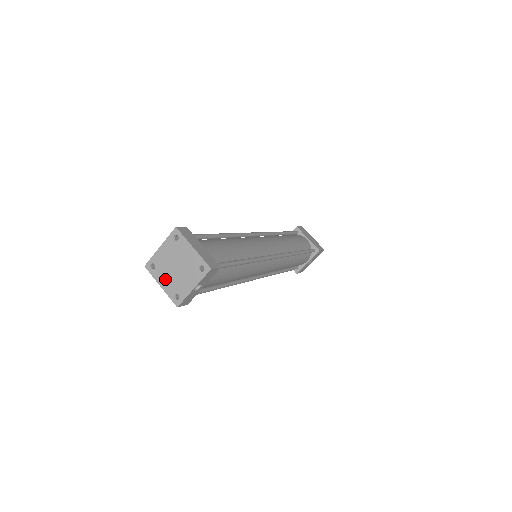
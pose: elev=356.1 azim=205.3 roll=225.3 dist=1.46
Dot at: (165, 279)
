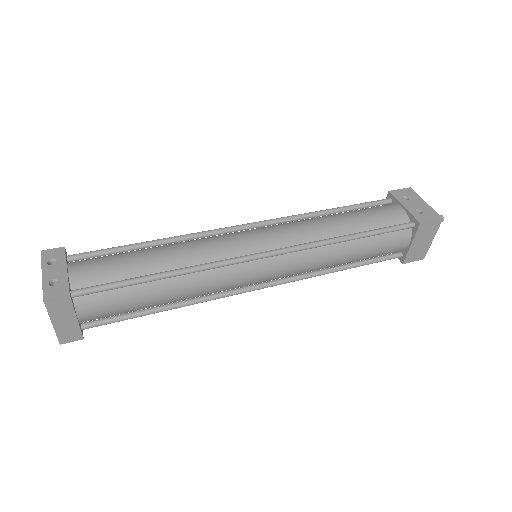
Dot at: occluded
